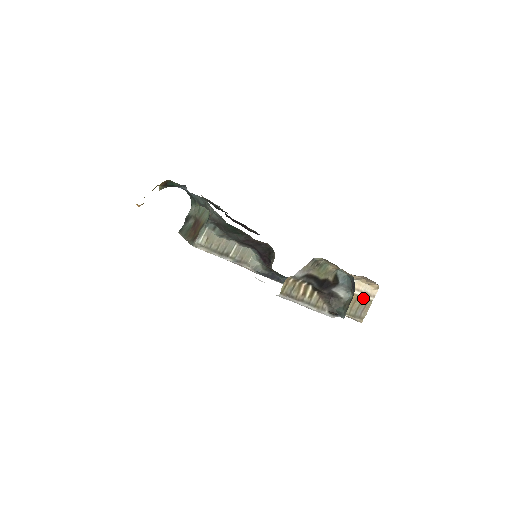
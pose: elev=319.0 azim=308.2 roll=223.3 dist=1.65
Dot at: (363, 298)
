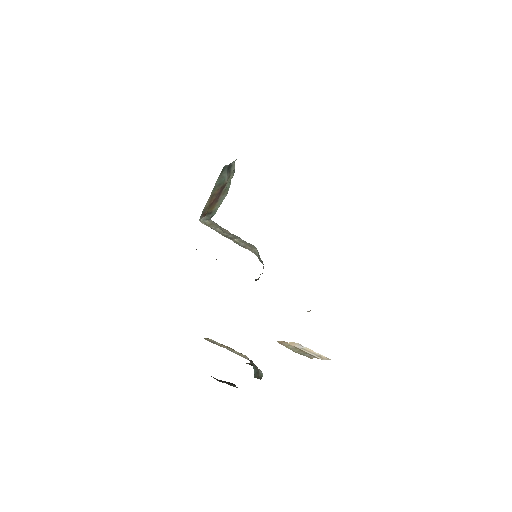
Dot at: (313, 355)
